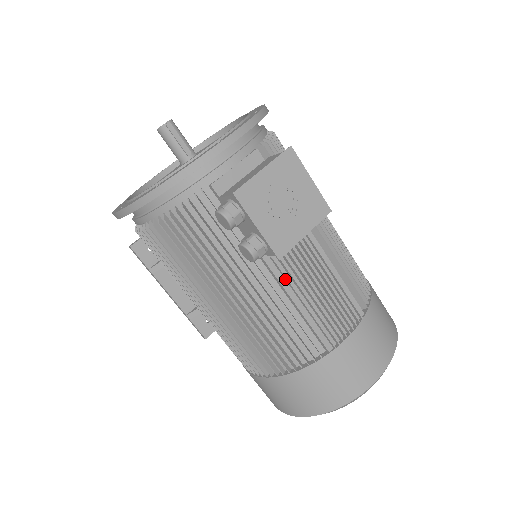
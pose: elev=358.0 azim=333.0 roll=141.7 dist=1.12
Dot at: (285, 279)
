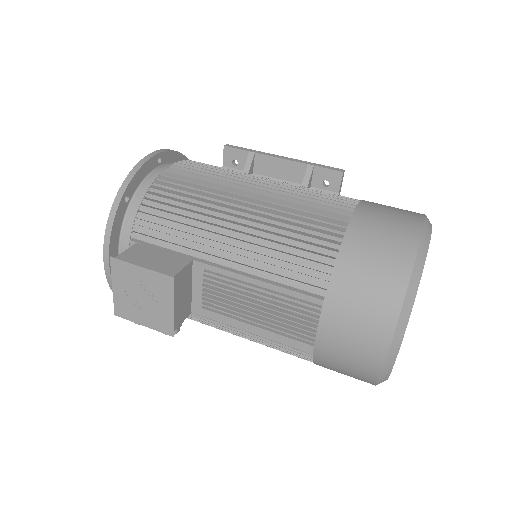
Dot at: (226, 315)
